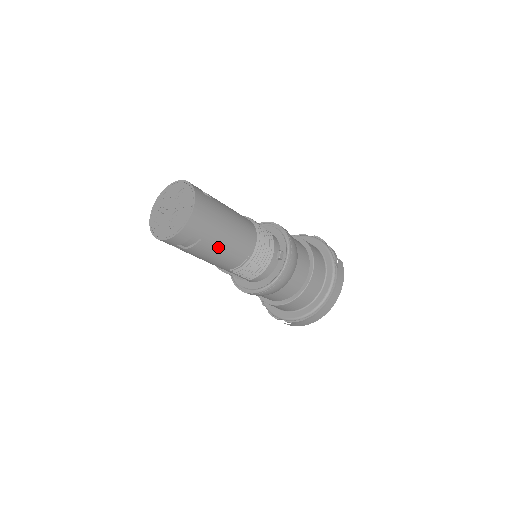
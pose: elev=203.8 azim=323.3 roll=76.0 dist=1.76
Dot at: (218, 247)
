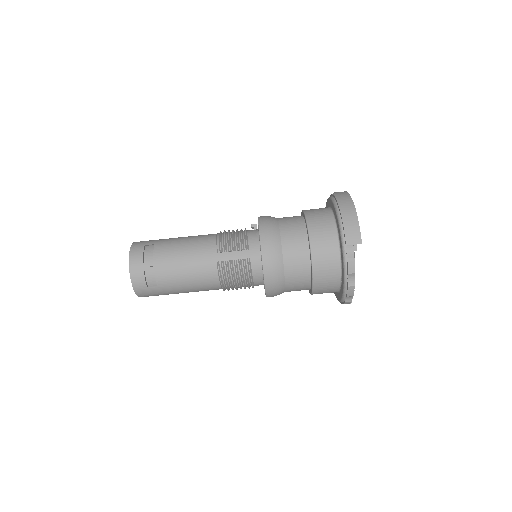
Dot at: (176, 242)
